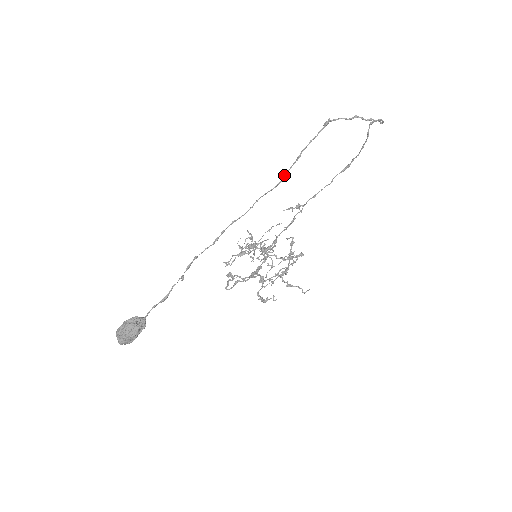
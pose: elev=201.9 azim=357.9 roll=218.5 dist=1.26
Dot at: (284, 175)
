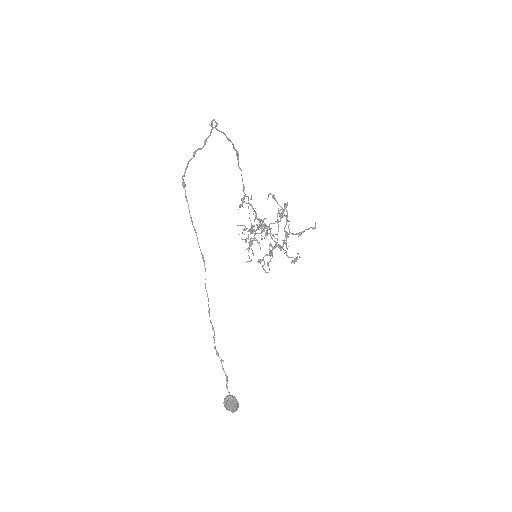
Dot at: (201, 254)
